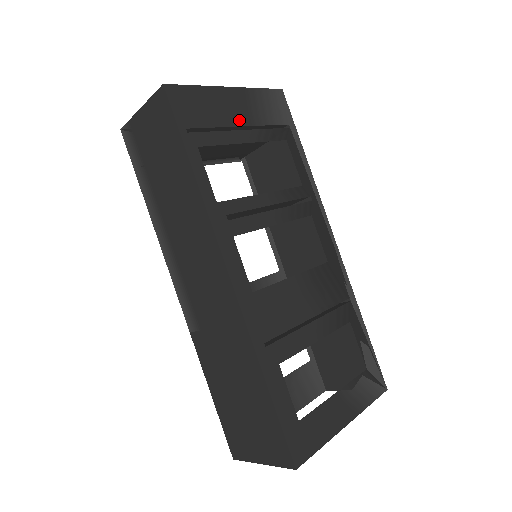
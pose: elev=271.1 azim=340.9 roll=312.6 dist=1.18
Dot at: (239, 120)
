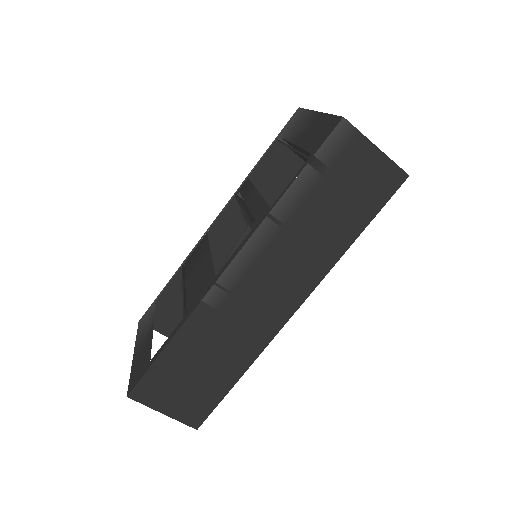
Dot at: occluded
